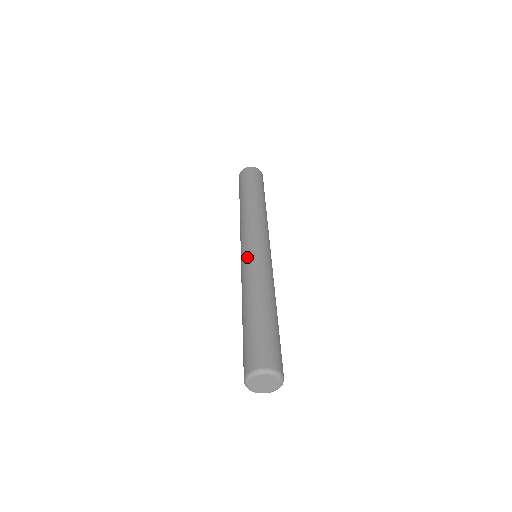
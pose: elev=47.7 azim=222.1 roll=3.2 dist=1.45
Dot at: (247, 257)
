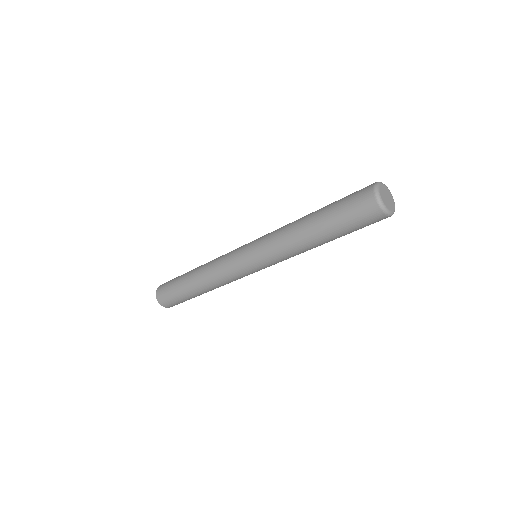
Dot at: occluded
